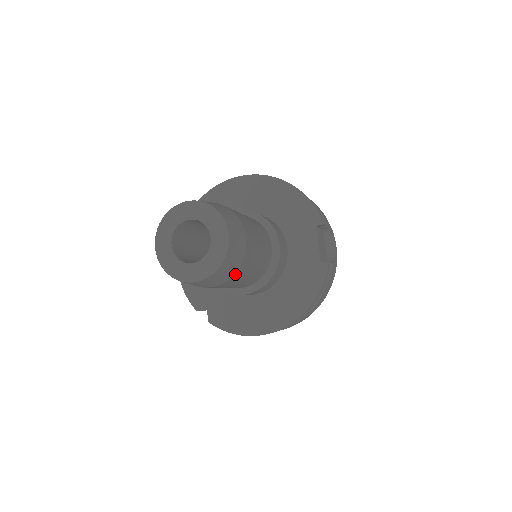
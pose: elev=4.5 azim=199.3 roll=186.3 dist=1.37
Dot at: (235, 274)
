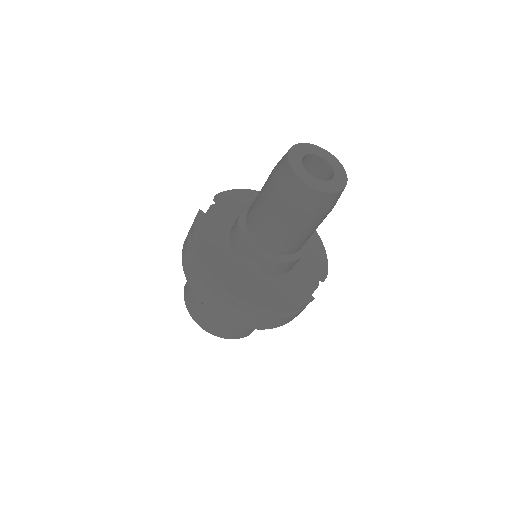
Dot at: (311, 215)
